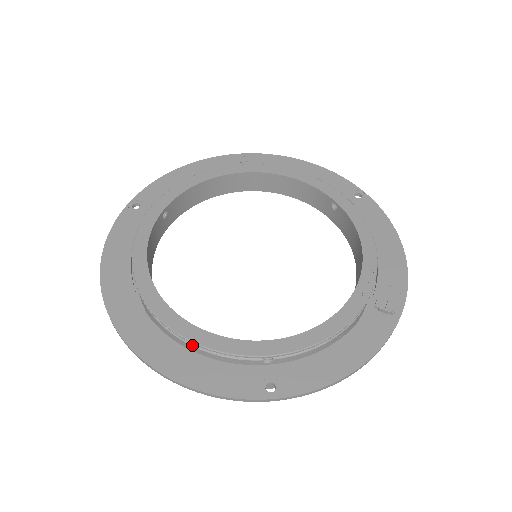
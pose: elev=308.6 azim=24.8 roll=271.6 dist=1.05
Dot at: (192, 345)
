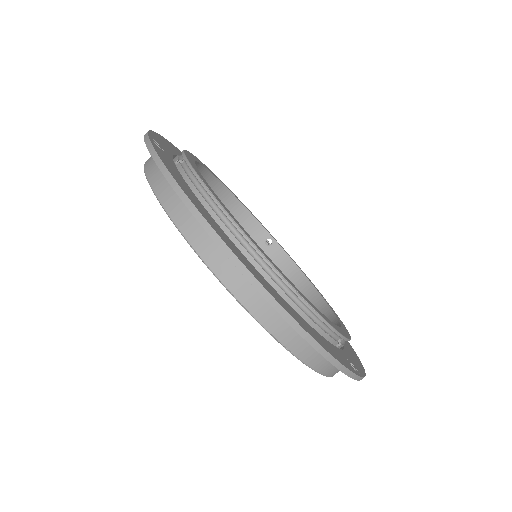
Dot at: (306, 313)
